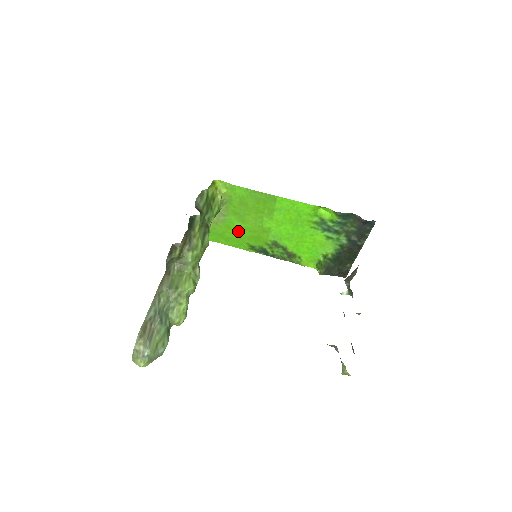
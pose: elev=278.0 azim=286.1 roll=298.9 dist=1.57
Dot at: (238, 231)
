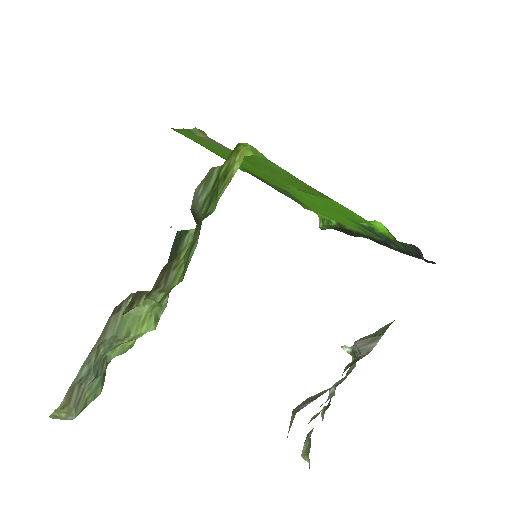
Dot at: occluded
